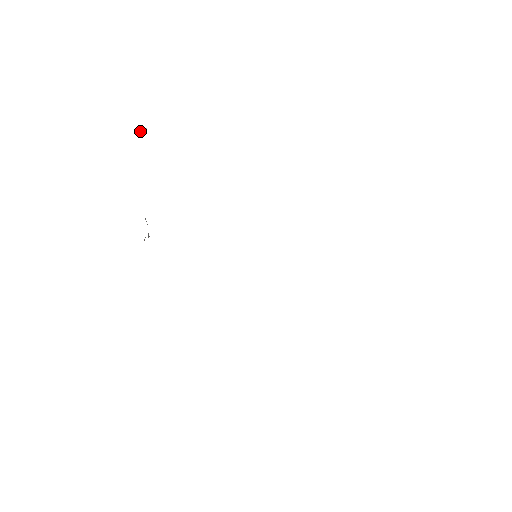
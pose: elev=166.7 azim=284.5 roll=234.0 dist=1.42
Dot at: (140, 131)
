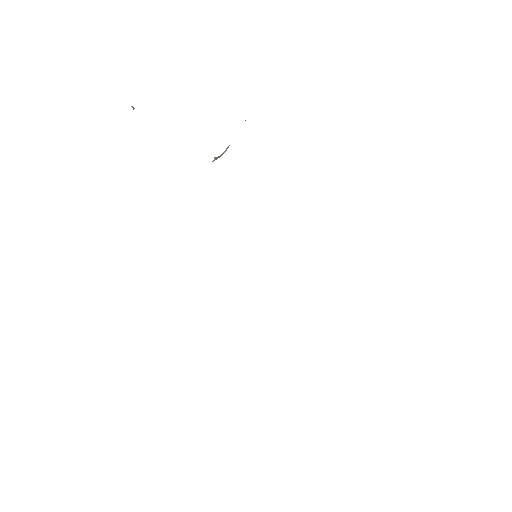
Dot at: occluded
